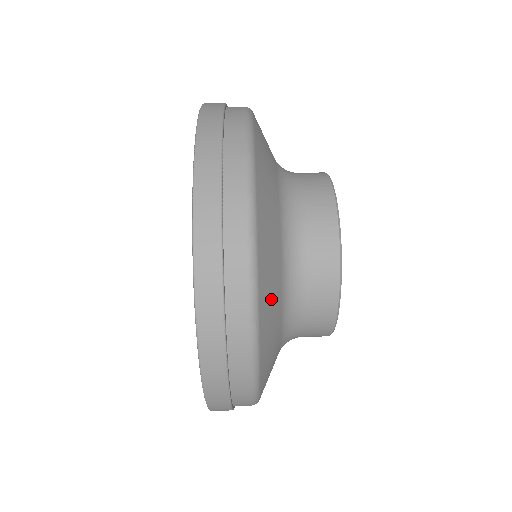
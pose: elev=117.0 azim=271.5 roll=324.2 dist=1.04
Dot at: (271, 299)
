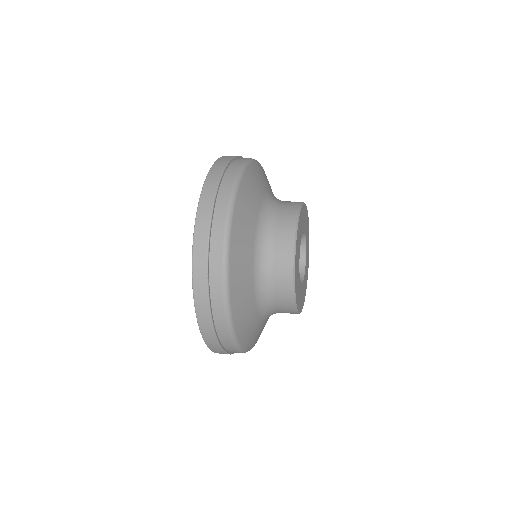
Dot at: (244, 230)
